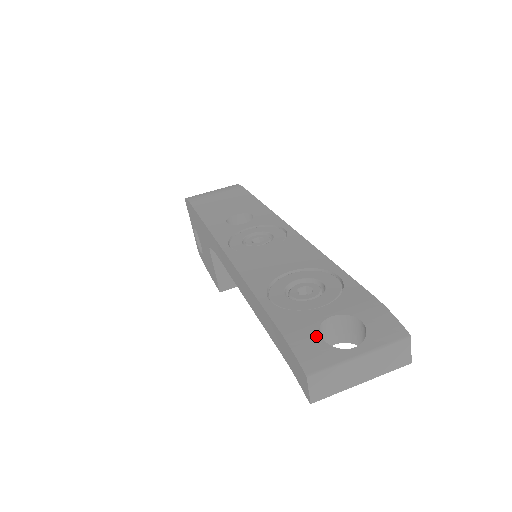
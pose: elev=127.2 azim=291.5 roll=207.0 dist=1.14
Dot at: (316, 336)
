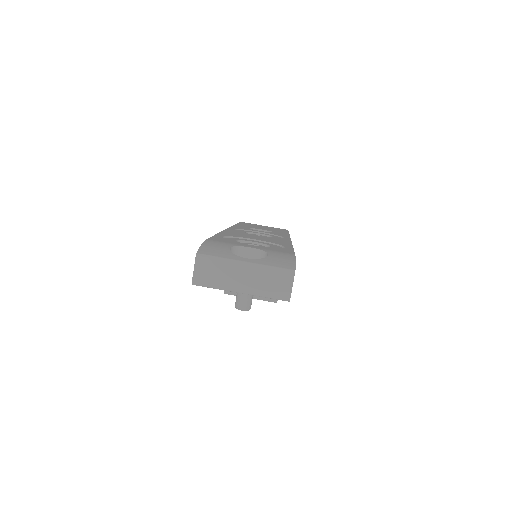
Dot at: (227, 246)
